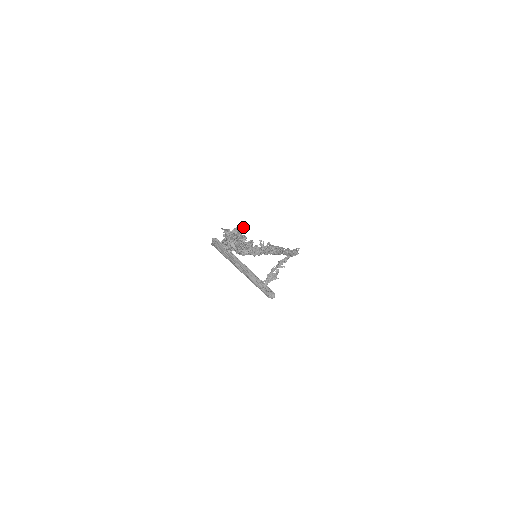
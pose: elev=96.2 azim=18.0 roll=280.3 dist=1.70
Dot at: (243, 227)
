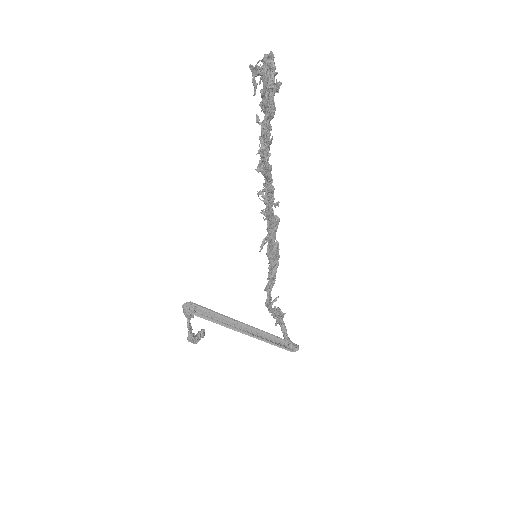
Dot at: occluded
